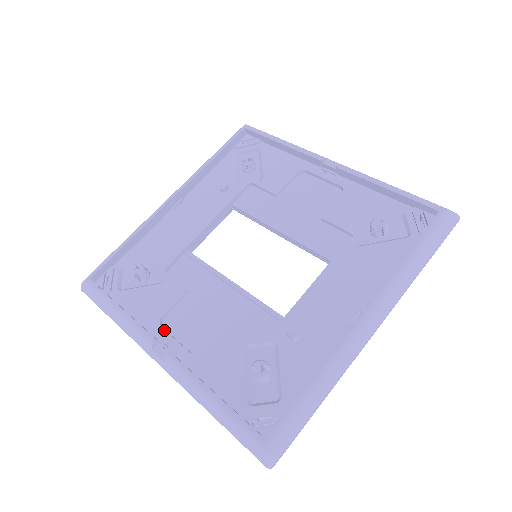
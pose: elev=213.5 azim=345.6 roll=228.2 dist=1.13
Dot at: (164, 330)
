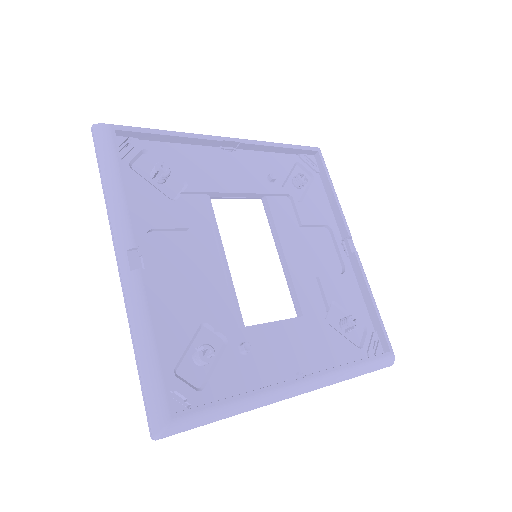
Dot at: (146, 243)
